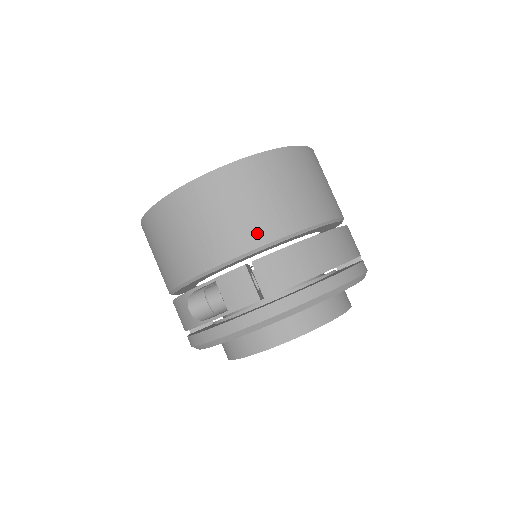
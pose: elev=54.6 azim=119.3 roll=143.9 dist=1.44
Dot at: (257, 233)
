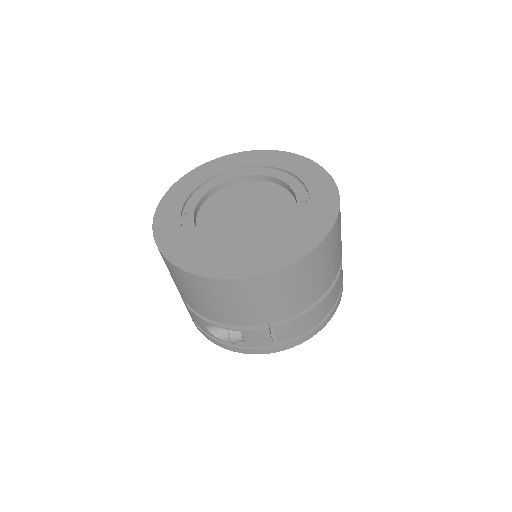
Dot at: (285, 312)
